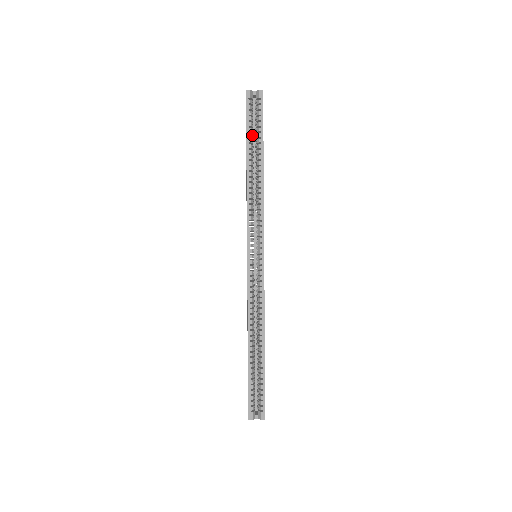
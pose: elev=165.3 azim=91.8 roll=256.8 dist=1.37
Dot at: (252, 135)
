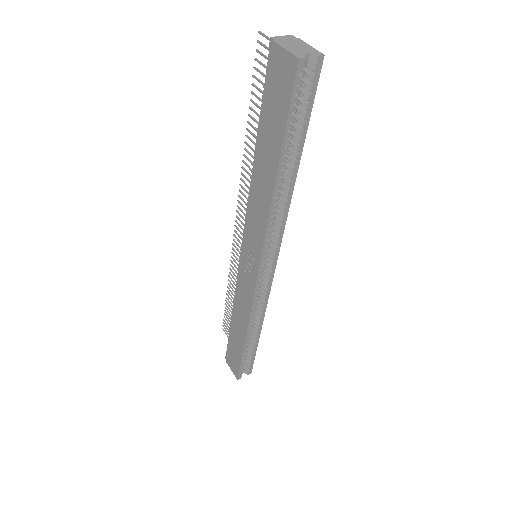
Dot at: (288, 129)
